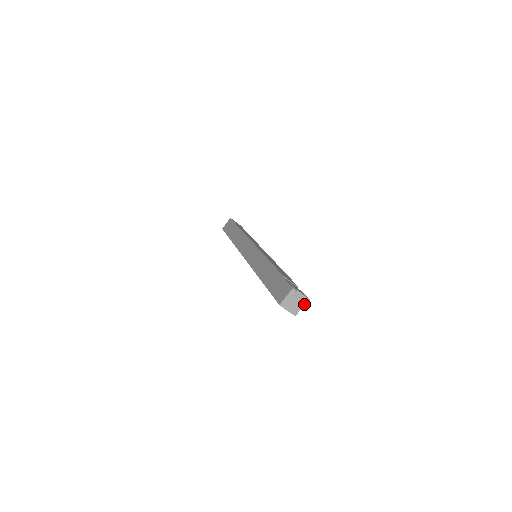
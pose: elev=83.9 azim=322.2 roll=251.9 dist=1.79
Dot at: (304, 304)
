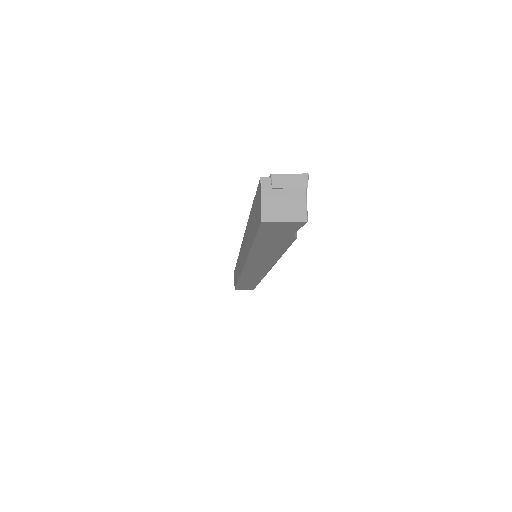
Dot at: (304, 190)
